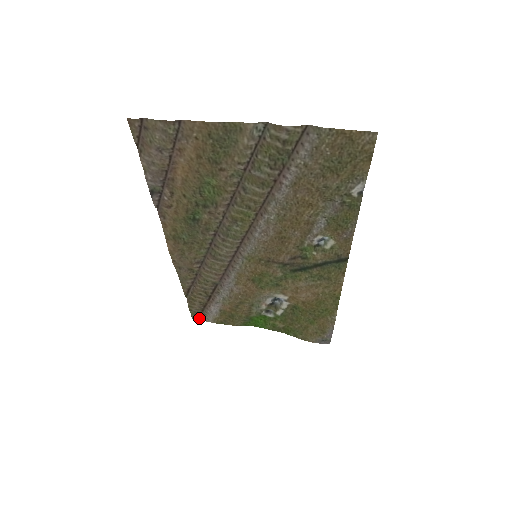
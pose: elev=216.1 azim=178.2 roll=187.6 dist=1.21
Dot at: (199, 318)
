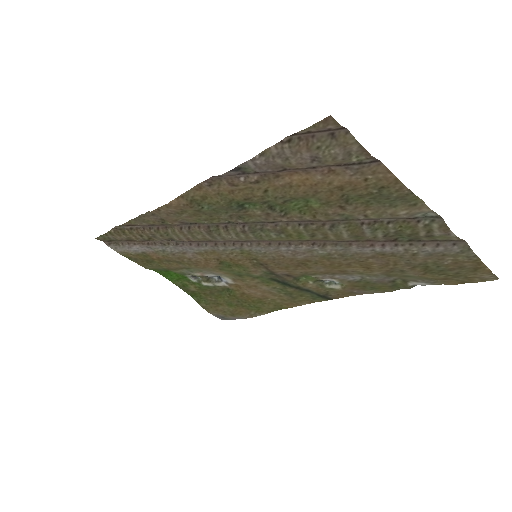
Dot at: (104, 241)
